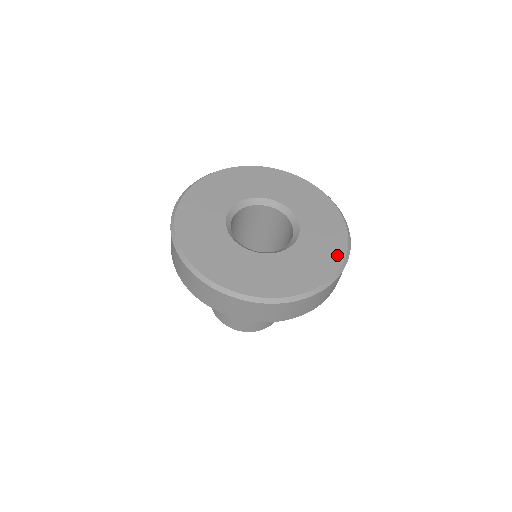
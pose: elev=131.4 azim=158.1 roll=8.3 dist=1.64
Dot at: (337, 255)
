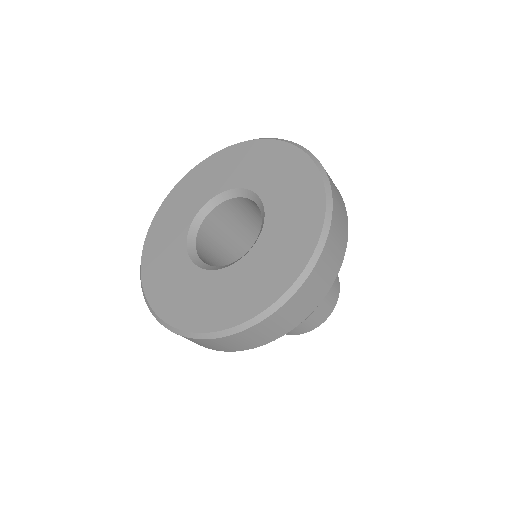
Dot at: (294, 157)
